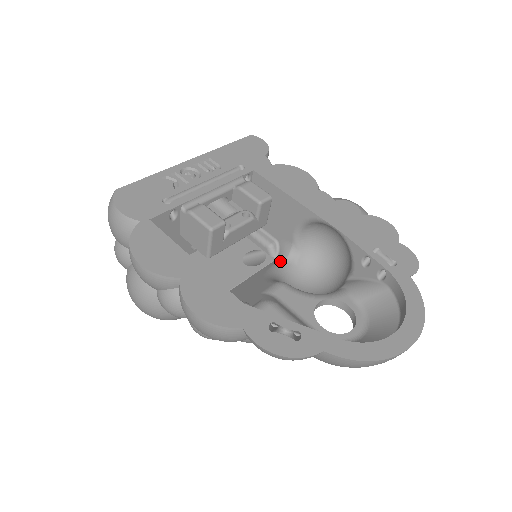
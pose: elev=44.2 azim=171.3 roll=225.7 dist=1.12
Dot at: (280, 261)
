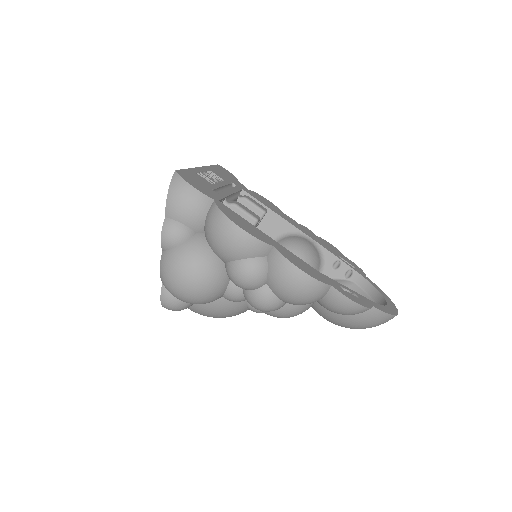
Dot at: occluded
